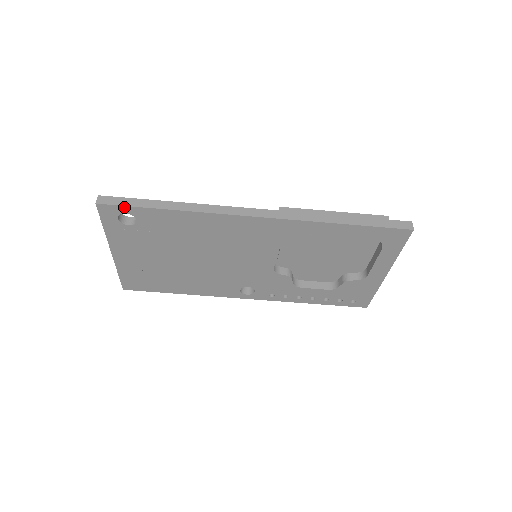
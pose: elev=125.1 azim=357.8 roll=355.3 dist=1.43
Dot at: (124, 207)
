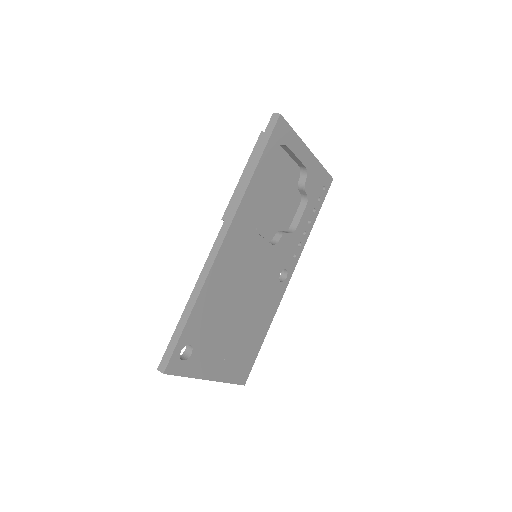
Dot at: (175, 350)
